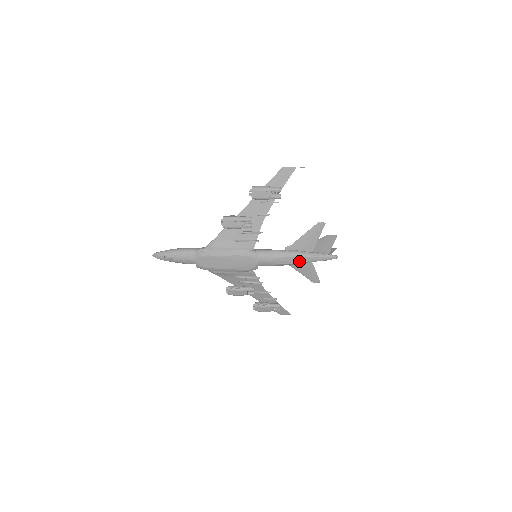
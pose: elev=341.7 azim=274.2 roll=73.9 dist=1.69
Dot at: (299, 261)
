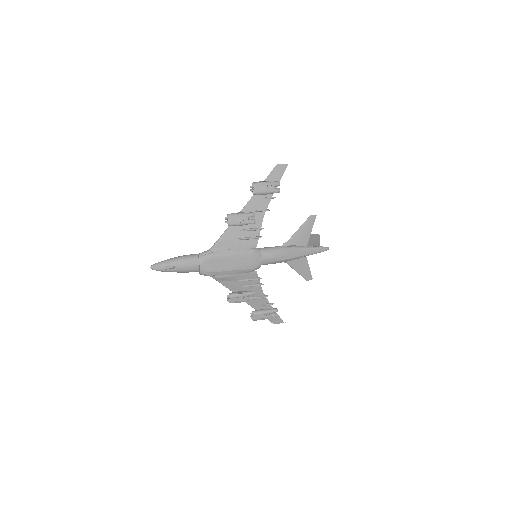
Dot at: (297, 255)
